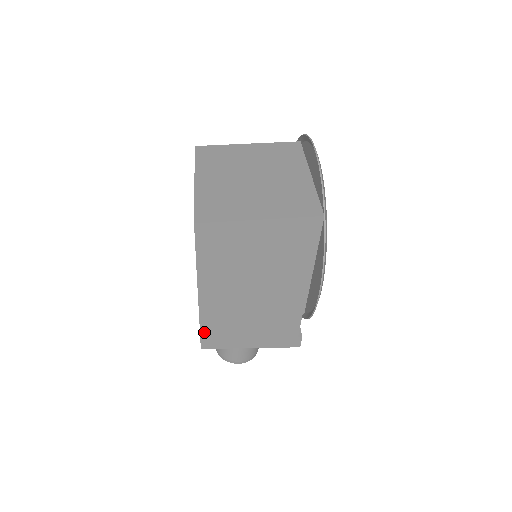
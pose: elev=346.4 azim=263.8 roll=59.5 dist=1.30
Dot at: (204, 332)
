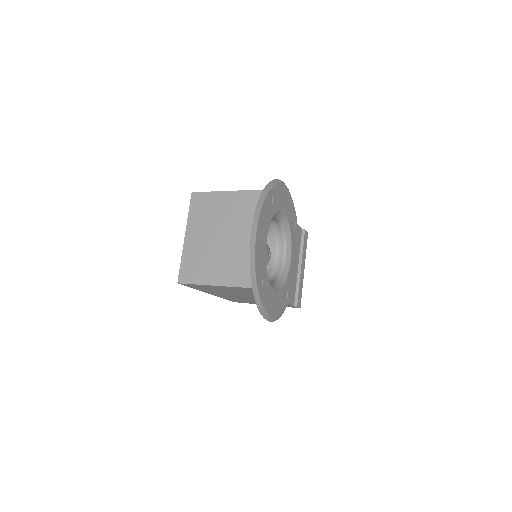
Dot at: (228, 299)
